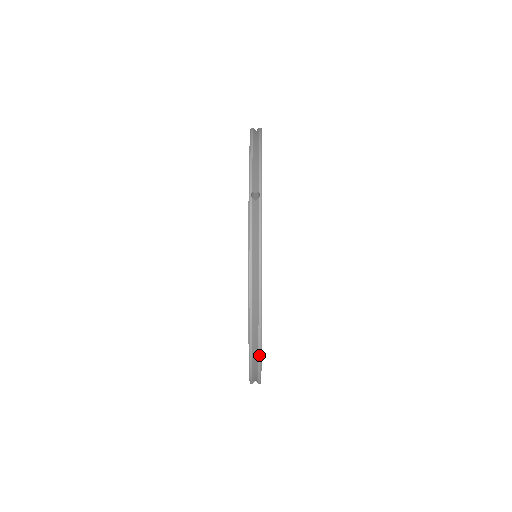
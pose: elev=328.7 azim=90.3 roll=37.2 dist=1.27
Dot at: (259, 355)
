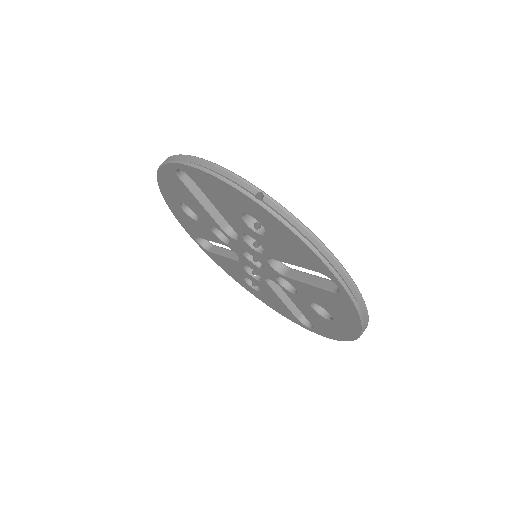
Dot at: occluded
